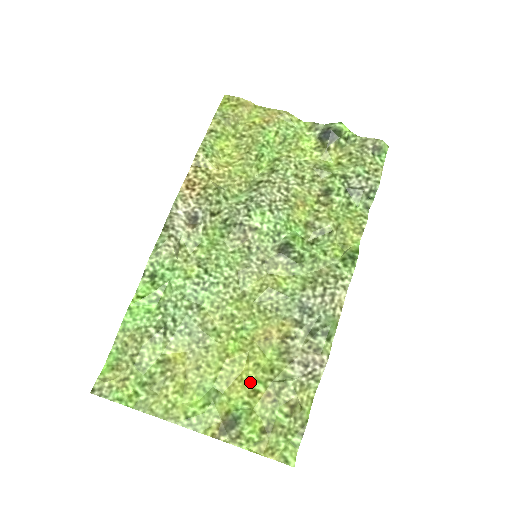
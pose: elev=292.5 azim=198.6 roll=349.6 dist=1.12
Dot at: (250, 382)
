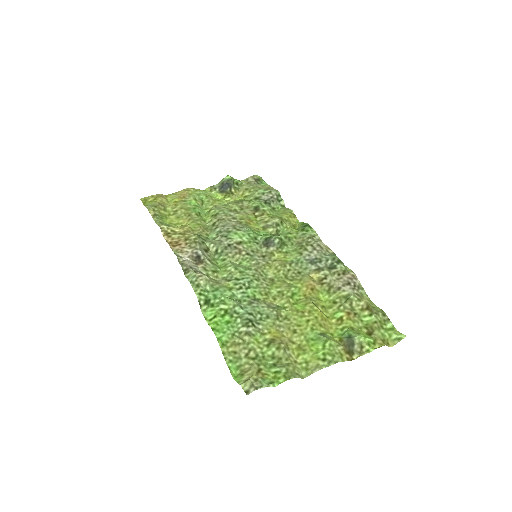
Dot at: (330, 319)
